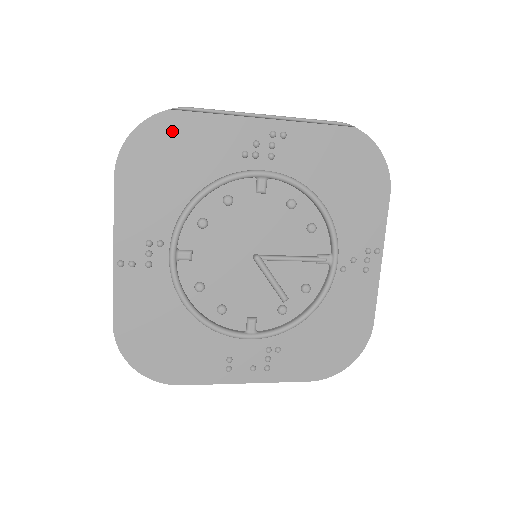
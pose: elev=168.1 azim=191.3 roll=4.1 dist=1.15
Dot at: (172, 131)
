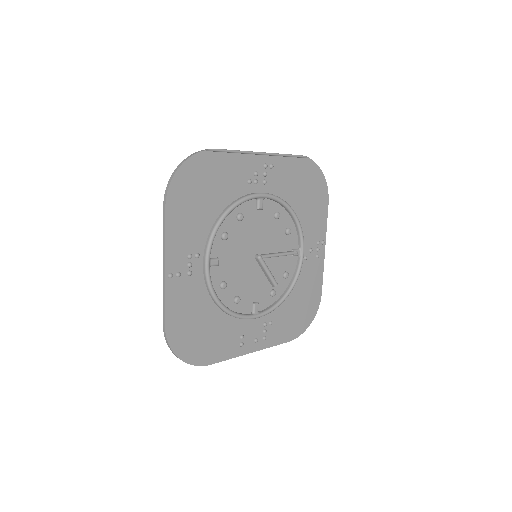
Dot at: (204, 167)
